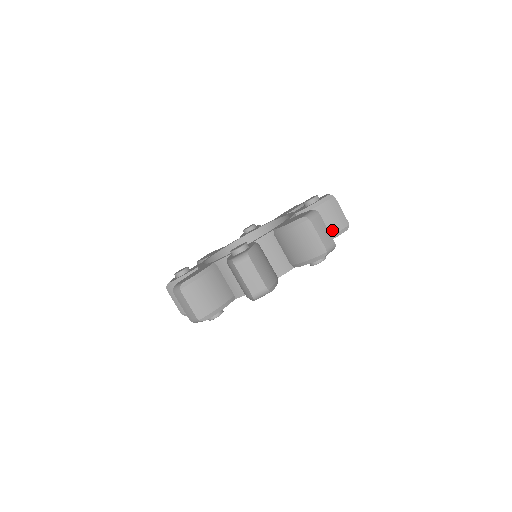
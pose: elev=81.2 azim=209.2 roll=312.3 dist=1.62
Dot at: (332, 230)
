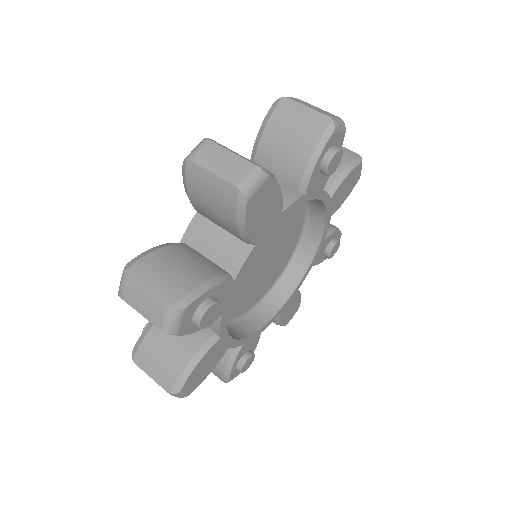
Dot at: (340, 164)
